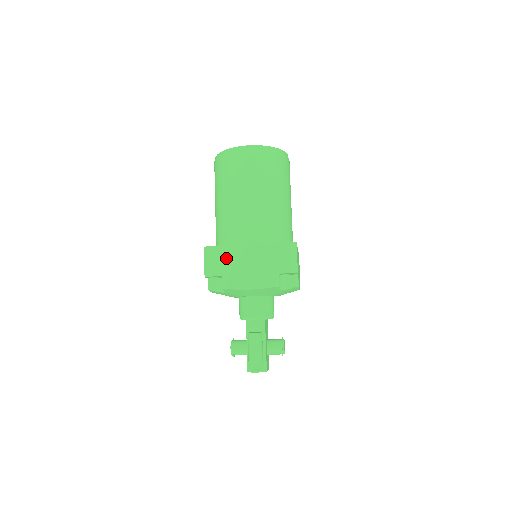
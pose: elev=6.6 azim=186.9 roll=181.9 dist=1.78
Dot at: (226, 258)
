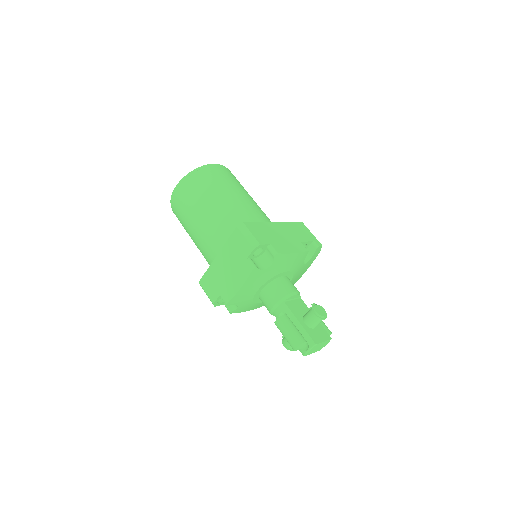
Dot at: (212, 280)
